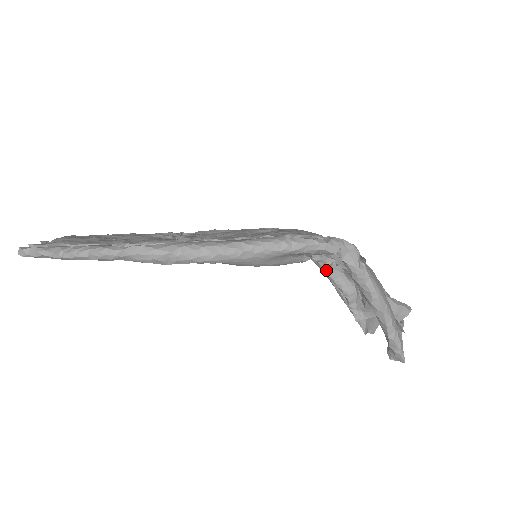
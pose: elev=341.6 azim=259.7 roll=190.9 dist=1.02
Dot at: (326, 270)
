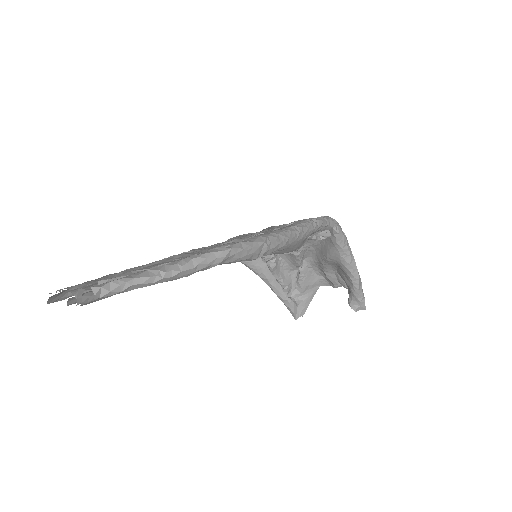
Dot at: (273, 267)
